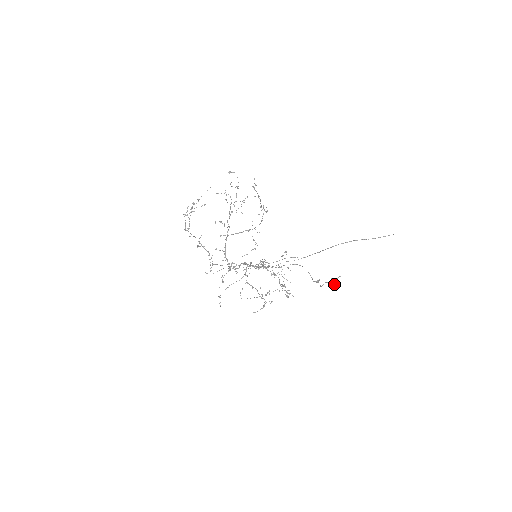
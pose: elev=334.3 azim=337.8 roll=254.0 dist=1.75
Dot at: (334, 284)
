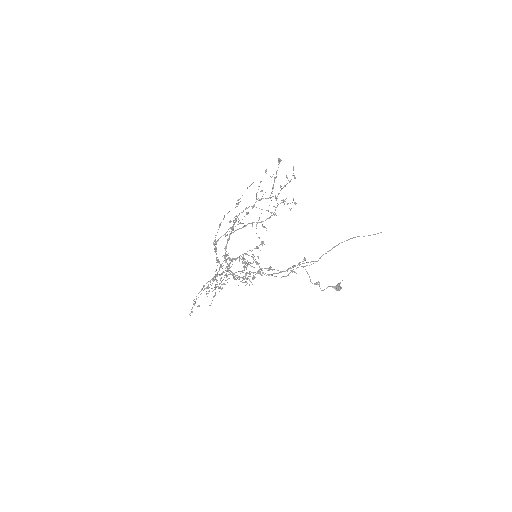
Dot at: (339, 290)
